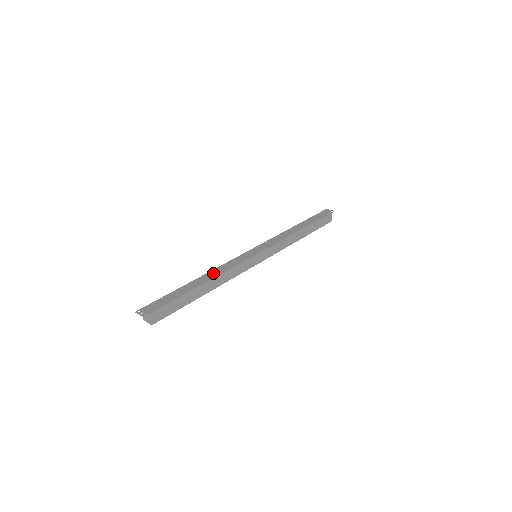
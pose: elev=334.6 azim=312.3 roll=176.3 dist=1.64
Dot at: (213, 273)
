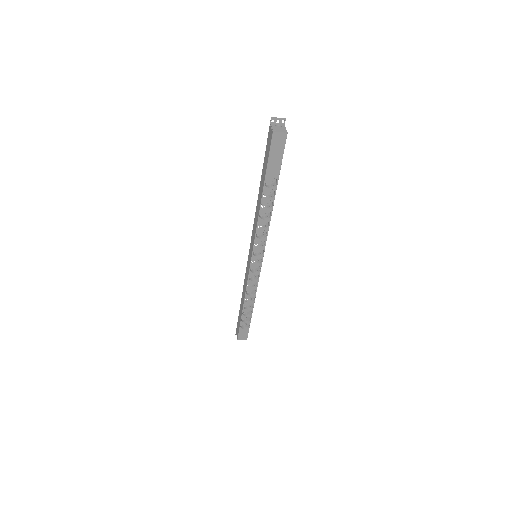
Dot at: occluded
